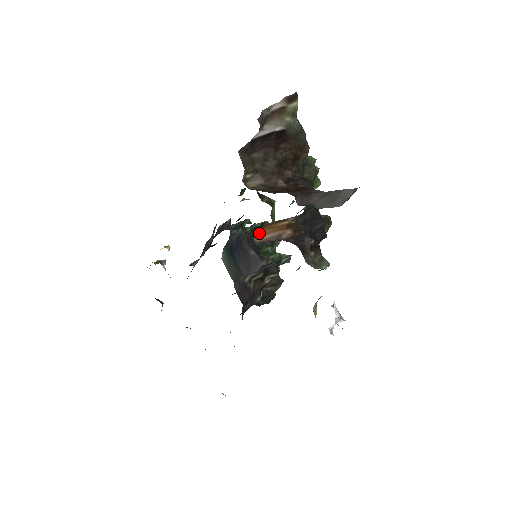
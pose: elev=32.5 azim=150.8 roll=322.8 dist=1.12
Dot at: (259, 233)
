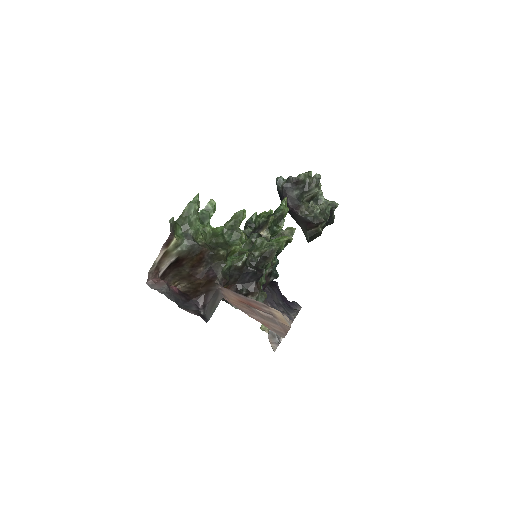
Dot at: occluded
